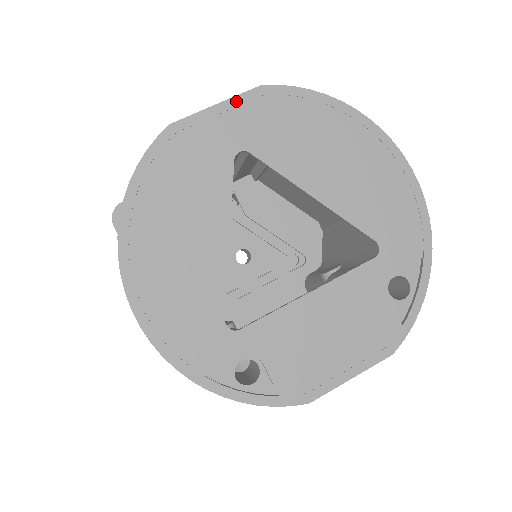
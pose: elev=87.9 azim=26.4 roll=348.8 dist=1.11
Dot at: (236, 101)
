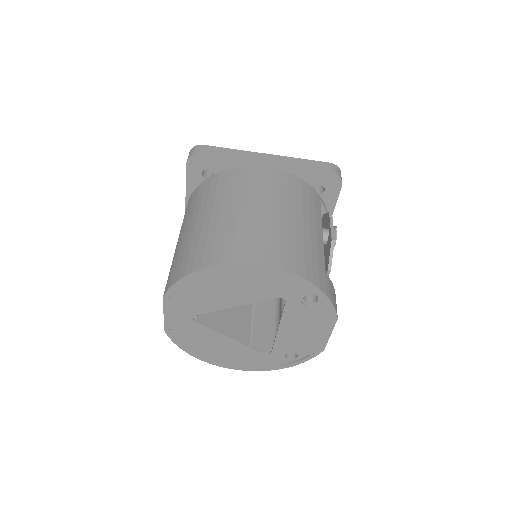
Dot at: (166, 309)
